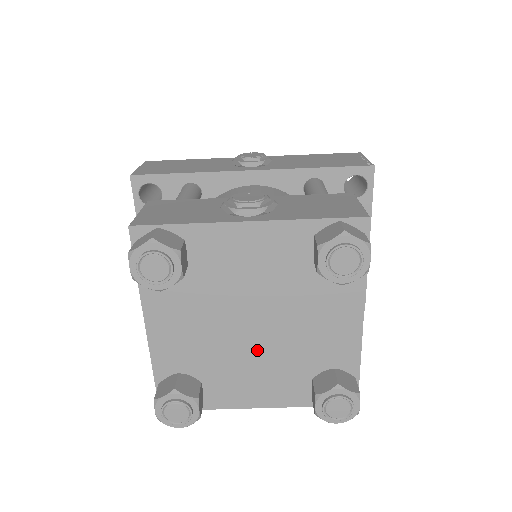
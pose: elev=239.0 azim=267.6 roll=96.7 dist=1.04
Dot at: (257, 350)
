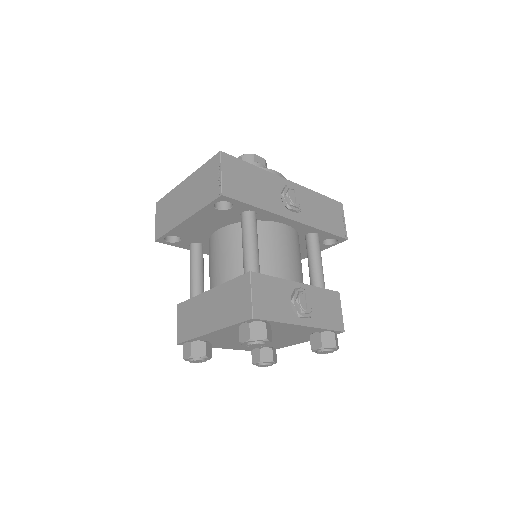
Dot at: occluded
